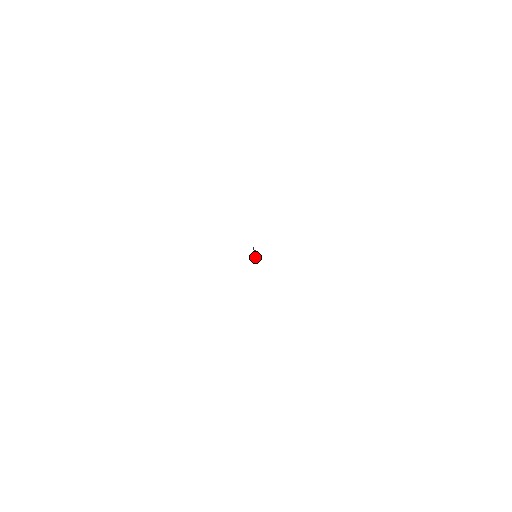
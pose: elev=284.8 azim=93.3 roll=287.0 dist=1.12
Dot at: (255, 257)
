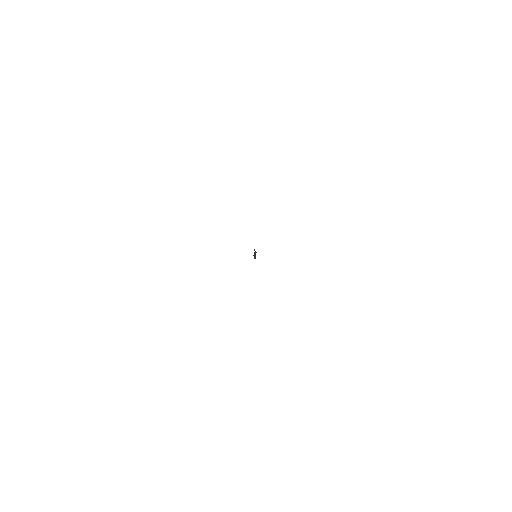
Dot at: (255, 257)
